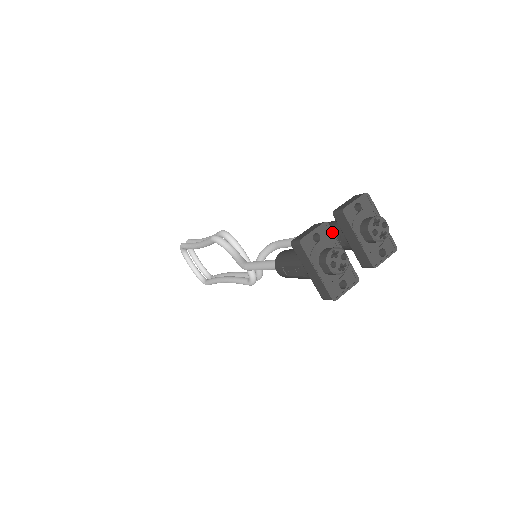
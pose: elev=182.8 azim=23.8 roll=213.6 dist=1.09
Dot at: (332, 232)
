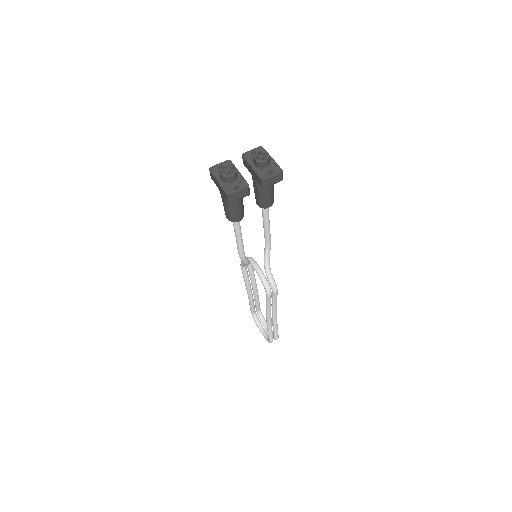
Dot at: (232, 164)
